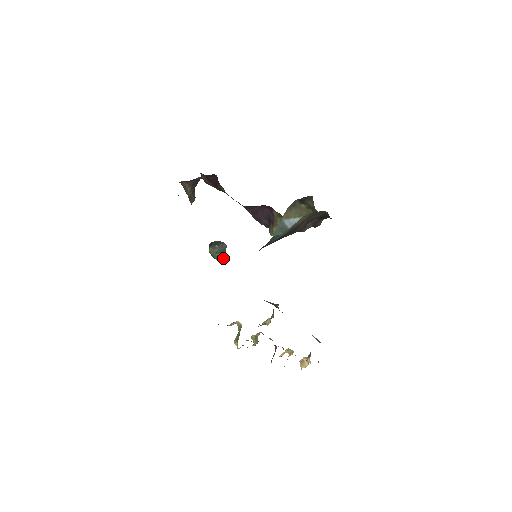
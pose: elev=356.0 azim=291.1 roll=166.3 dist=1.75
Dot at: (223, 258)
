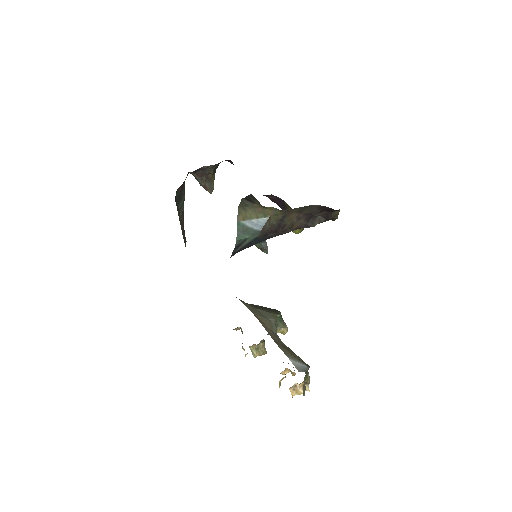
Dot at: (264, 249)
